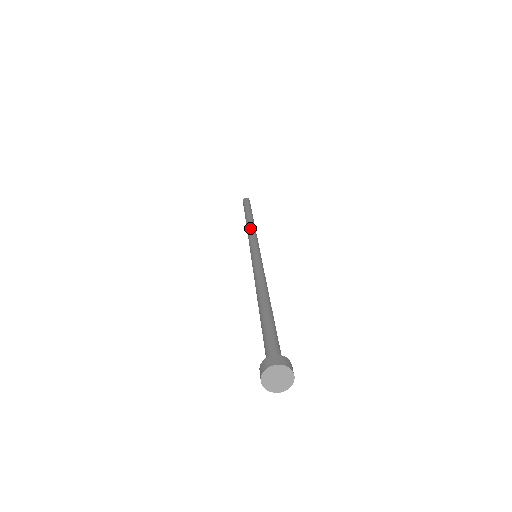
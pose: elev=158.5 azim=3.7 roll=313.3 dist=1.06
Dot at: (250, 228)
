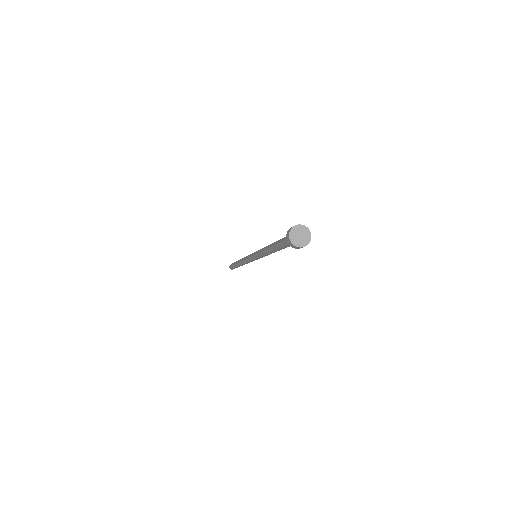
Dot at: (243, 258)
